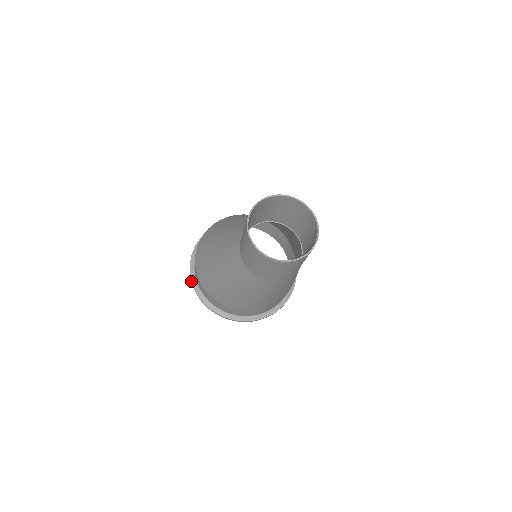
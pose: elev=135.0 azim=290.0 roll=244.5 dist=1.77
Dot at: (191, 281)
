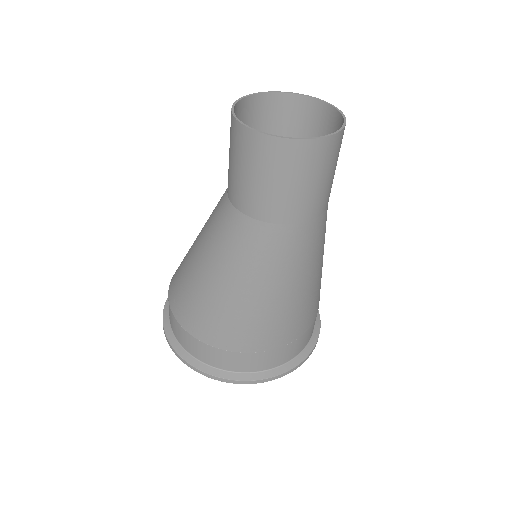
Dot at: (165, 336)
